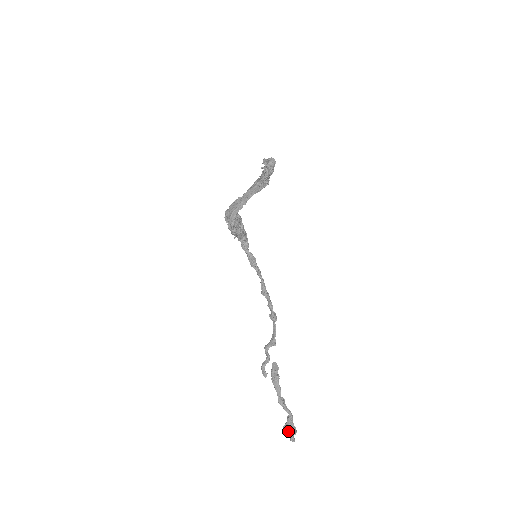
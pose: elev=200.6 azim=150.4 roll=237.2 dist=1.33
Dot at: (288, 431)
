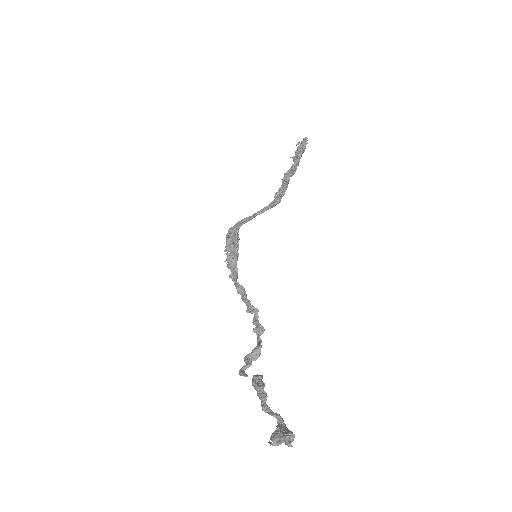
Dot at: (280, 434)
